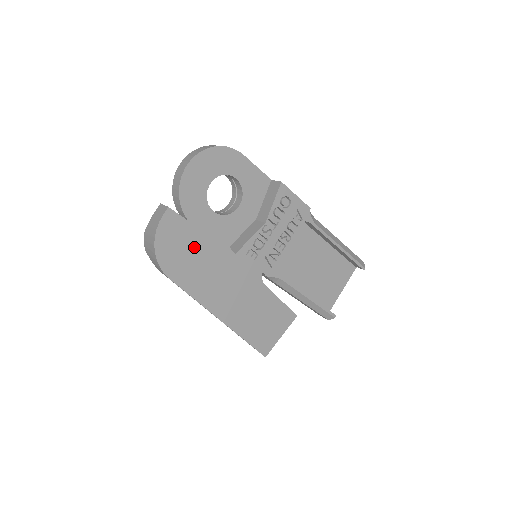
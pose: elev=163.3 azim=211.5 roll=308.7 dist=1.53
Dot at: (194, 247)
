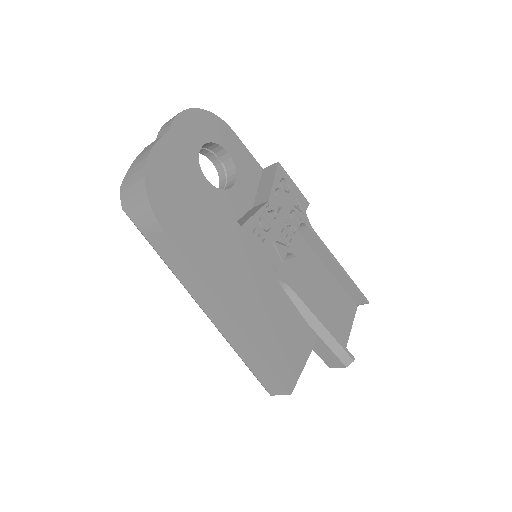
Dot at: (193, 198)
